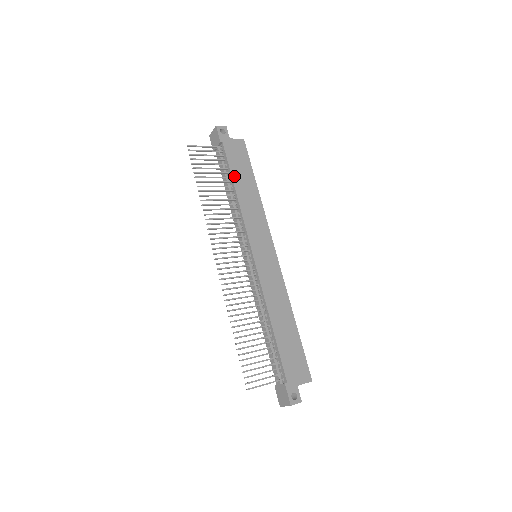
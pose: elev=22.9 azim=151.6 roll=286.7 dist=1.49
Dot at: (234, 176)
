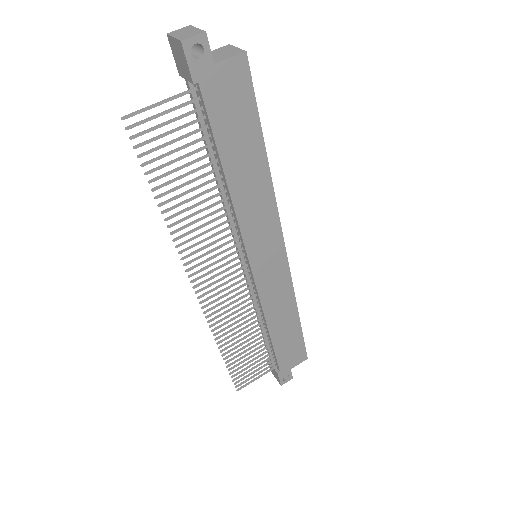
Dot at: (224, 154)
